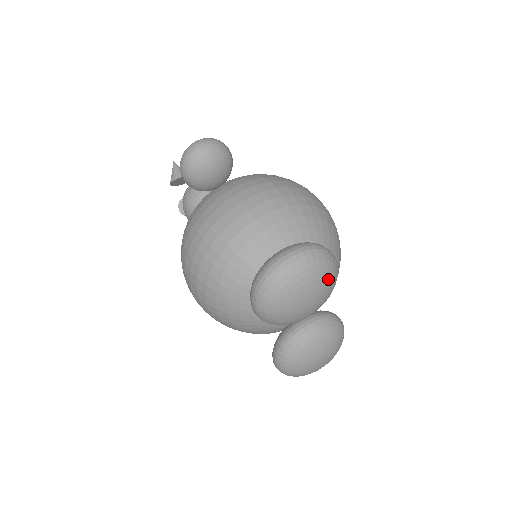
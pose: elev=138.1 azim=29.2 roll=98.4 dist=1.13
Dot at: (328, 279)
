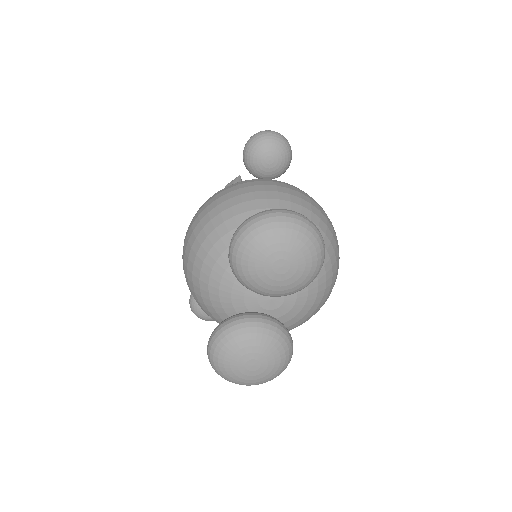
Dot at: (309, 260)
